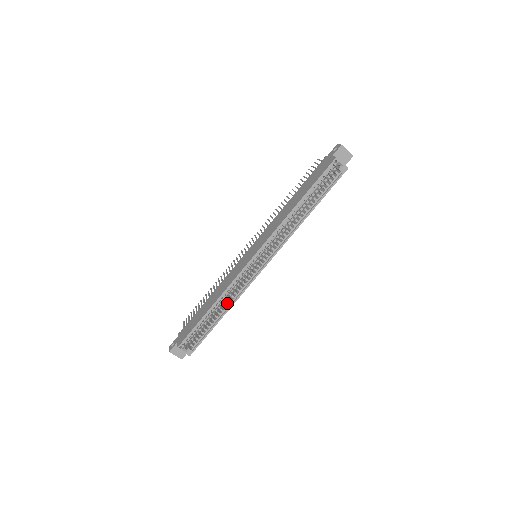
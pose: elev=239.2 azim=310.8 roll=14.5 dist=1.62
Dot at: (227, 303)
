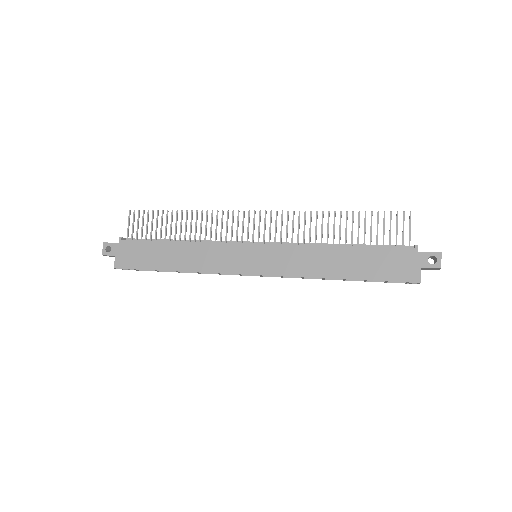
Dot at: occluded
